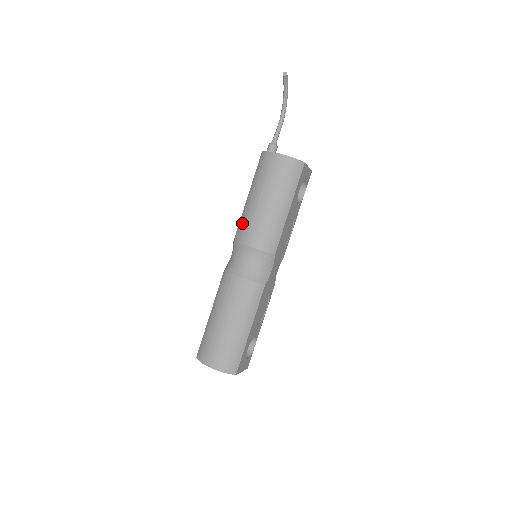
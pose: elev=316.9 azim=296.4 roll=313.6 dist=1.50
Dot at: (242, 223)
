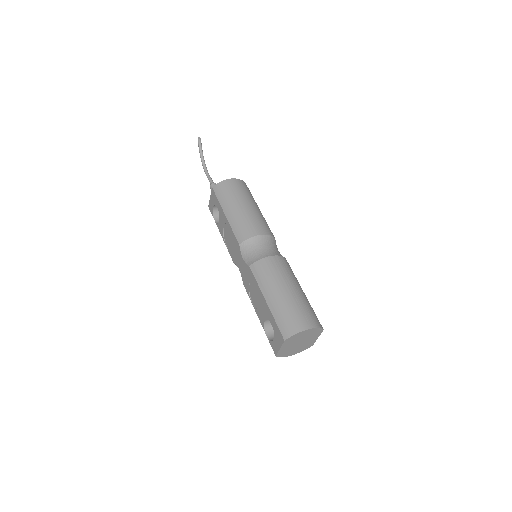
Dot at: (238, 227)
